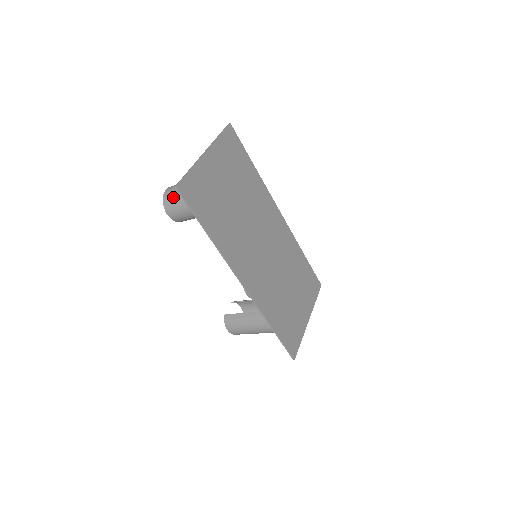
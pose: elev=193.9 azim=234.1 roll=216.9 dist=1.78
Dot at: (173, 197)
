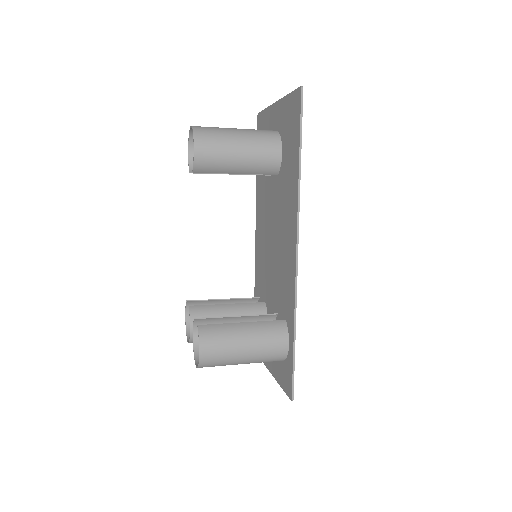
Dot at: (213, 131)
